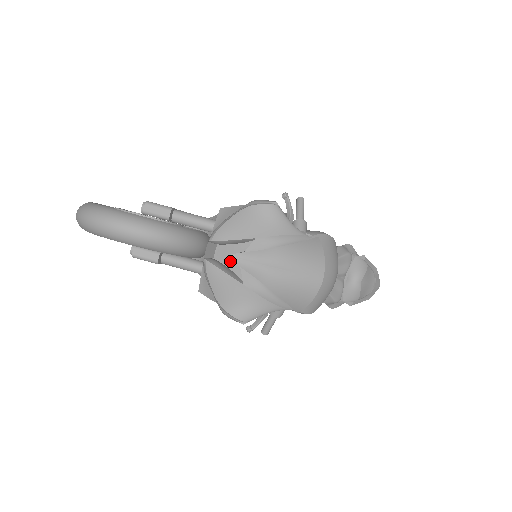
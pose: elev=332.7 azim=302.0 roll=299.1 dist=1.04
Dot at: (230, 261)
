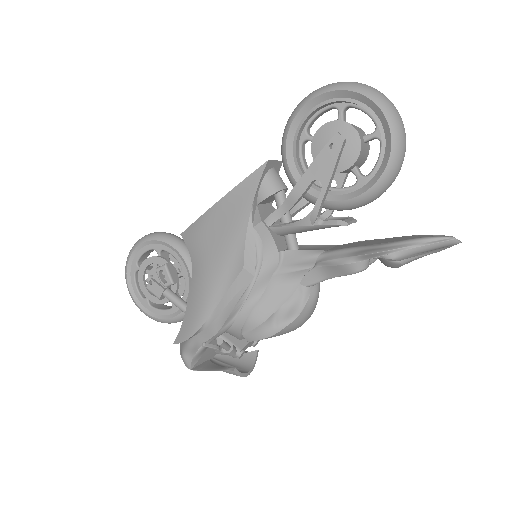
Dot at: occluded
